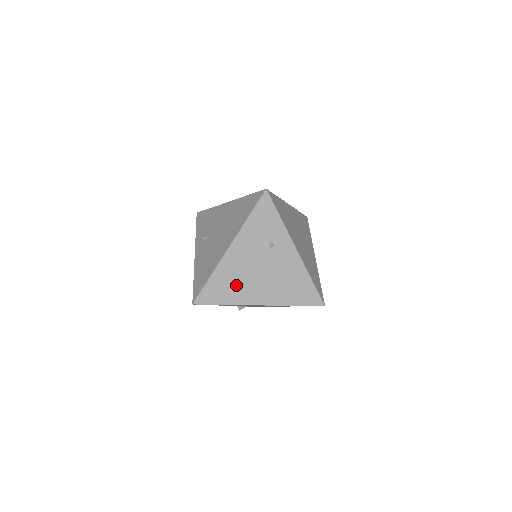
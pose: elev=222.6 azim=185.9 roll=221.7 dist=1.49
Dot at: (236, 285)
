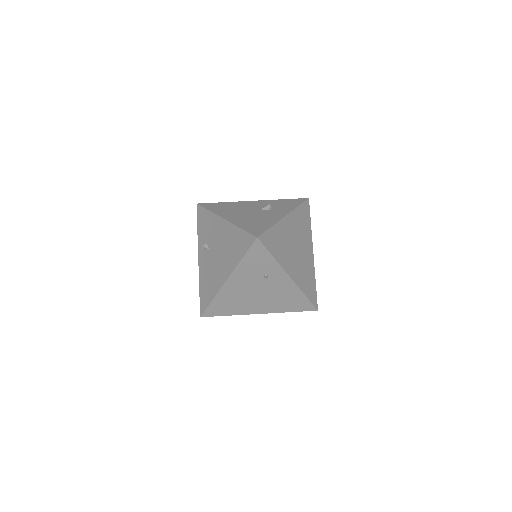
Dot at: (237, 303)
